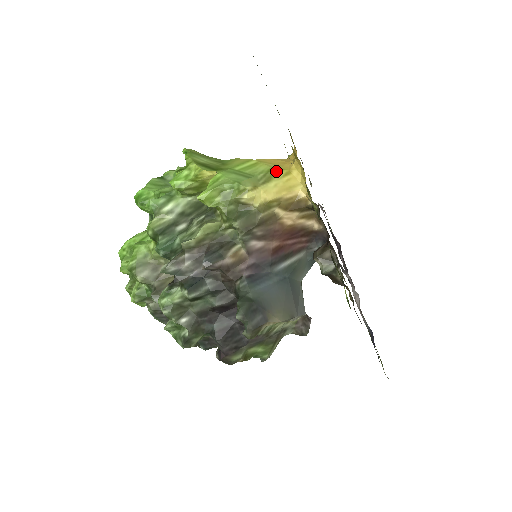
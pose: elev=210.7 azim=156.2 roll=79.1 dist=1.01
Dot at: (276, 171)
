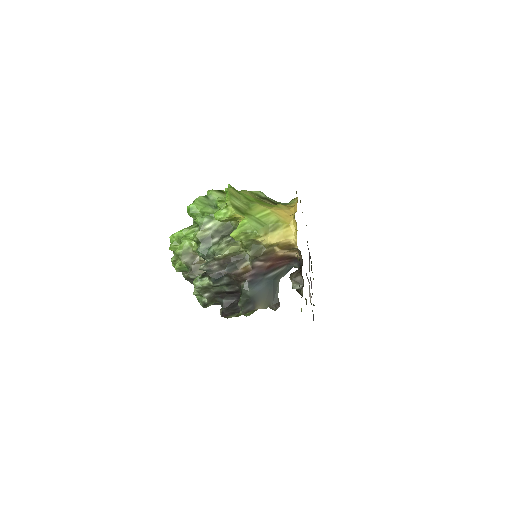
Dot at: (281, 224)
